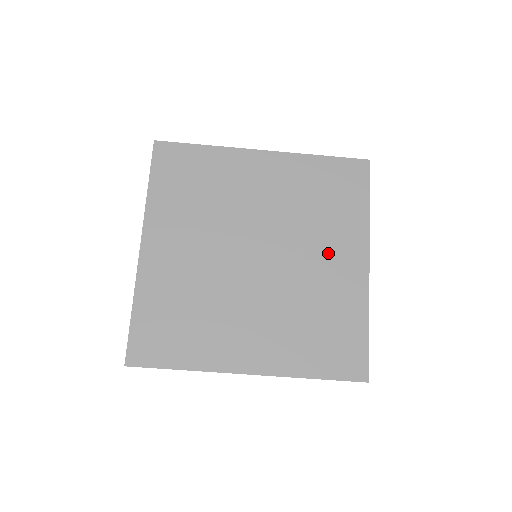
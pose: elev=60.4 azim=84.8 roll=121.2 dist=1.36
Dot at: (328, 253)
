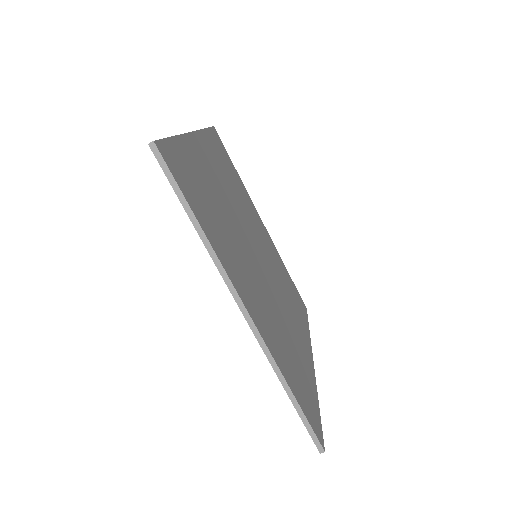
Dot at: (294, 319)
